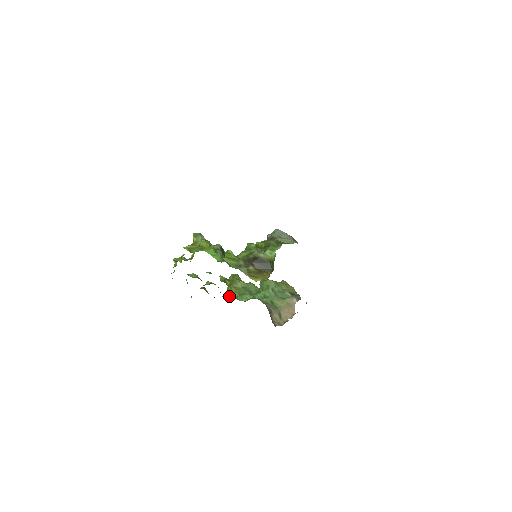
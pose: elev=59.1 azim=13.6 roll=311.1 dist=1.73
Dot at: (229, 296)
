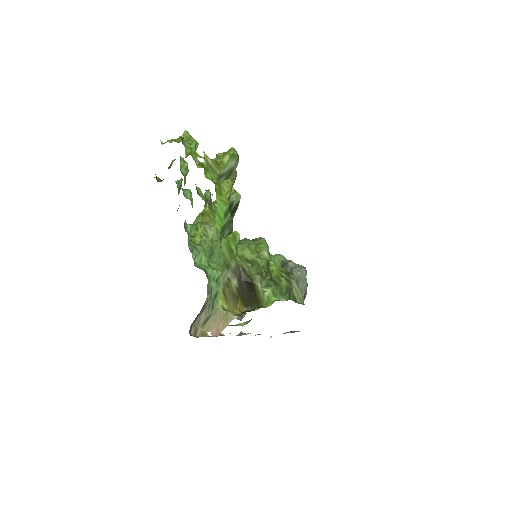
Dot at: (191, 228)
